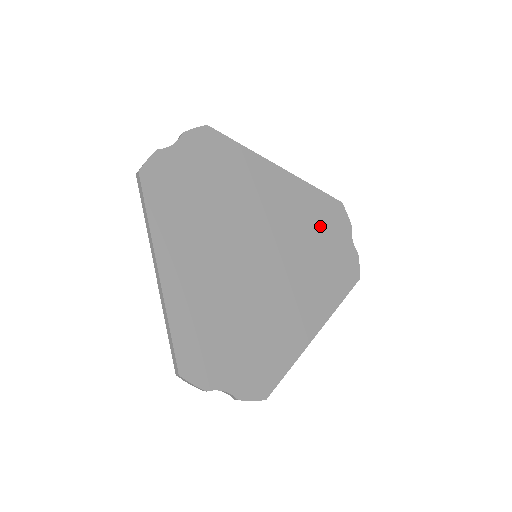
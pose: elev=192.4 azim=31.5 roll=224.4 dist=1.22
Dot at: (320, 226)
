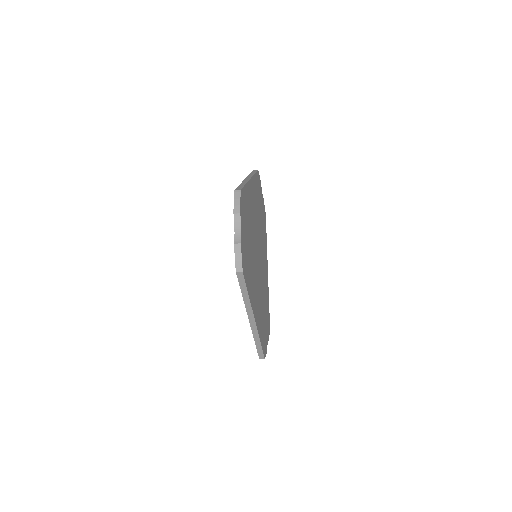
Dot at: (259, 201)
